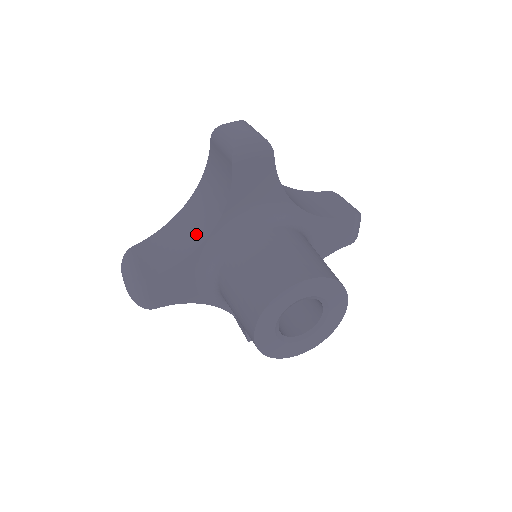
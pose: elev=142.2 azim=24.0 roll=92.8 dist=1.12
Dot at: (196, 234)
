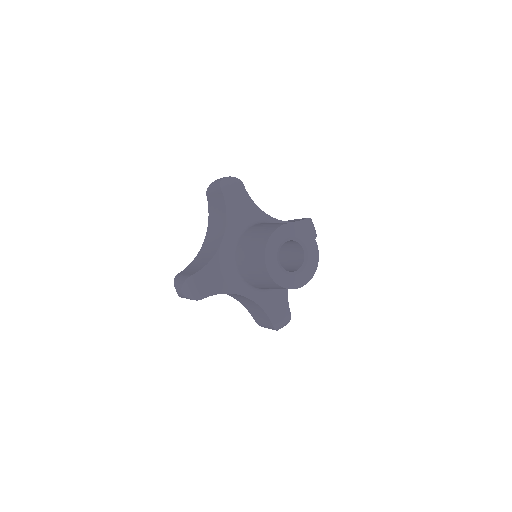
Dot at: (215, 246)
